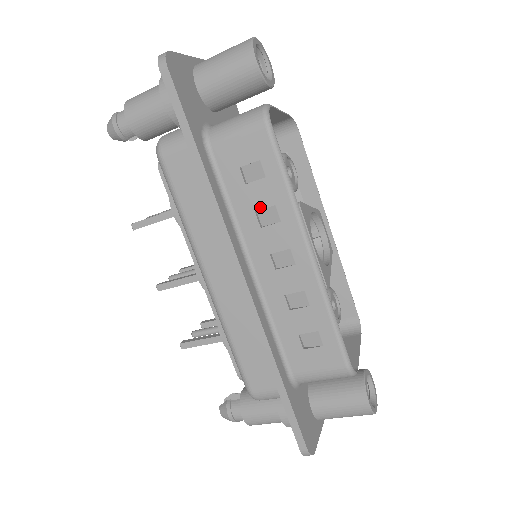
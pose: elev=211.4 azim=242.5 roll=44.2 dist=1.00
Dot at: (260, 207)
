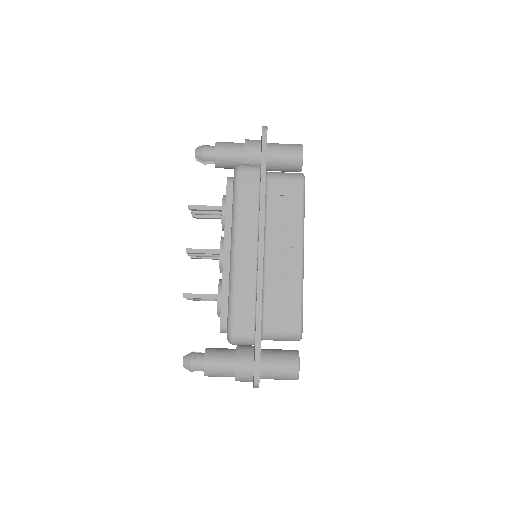
Dot at: (283, 219)
